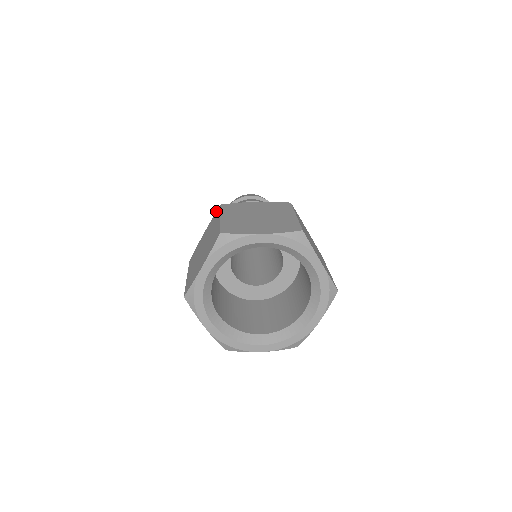
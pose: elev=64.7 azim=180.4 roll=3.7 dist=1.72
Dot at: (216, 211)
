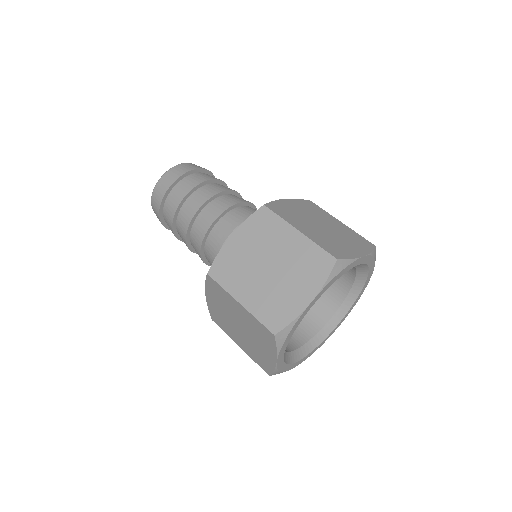
Dot at: occluded
